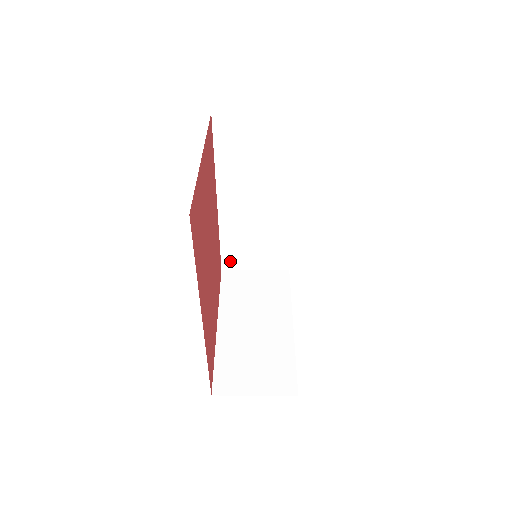
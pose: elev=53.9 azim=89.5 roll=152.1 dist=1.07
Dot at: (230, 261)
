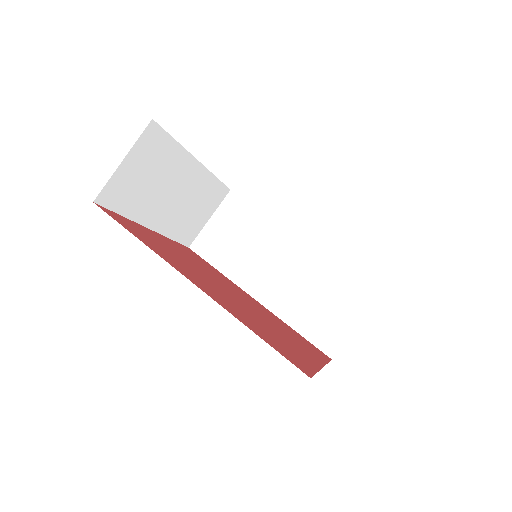
Dot at: (326, 342)
